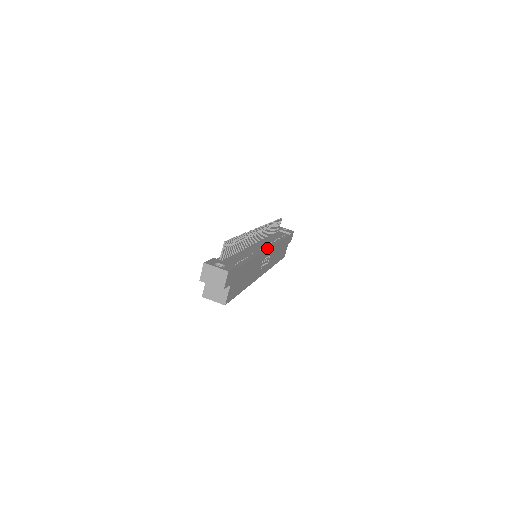
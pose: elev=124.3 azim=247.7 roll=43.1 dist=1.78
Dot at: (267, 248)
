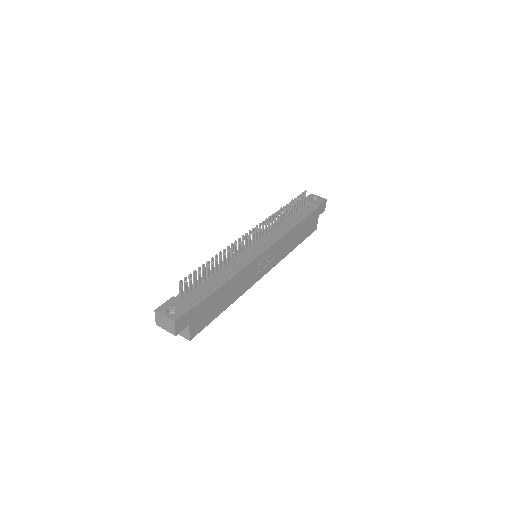
Dot at: (263, 251)
